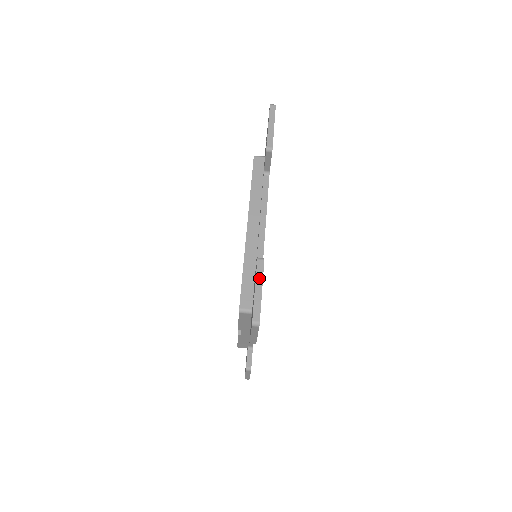
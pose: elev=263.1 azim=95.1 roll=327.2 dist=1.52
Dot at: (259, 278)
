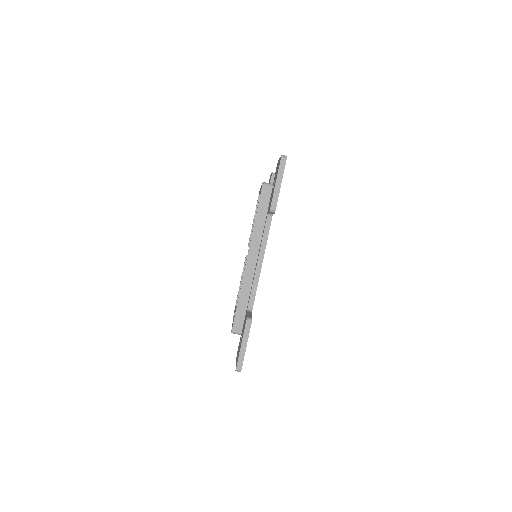
Dot at: (245, 336)
